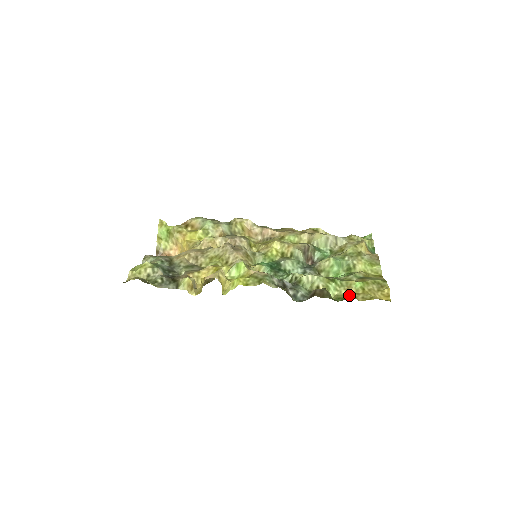
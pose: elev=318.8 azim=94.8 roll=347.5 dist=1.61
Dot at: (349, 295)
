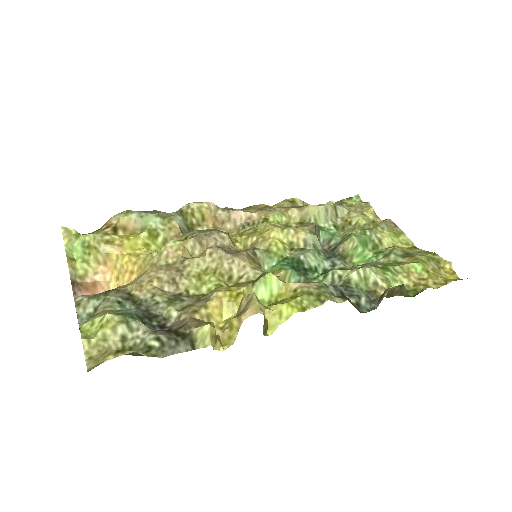
Dot at: (419, 284)
